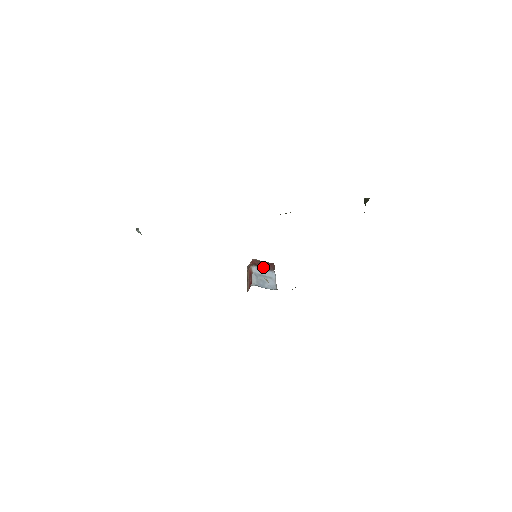
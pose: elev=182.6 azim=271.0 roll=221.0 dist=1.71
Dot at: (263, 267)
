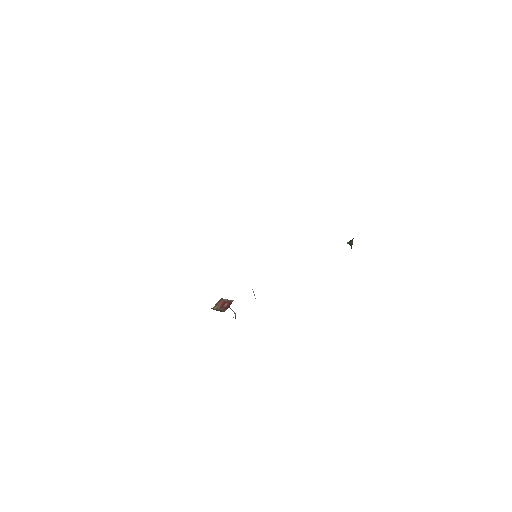
Dot at: occluded
